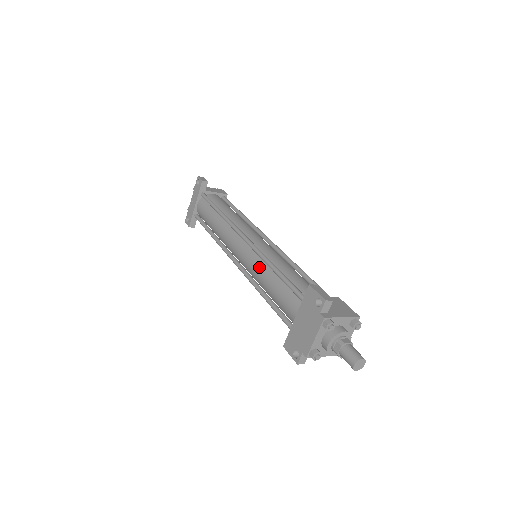
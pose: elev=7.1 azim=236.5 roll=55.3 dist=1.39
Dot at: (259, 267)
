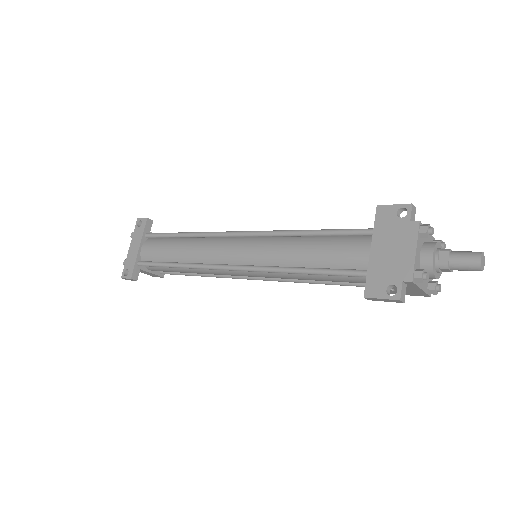
Dot at: (279, 244)
